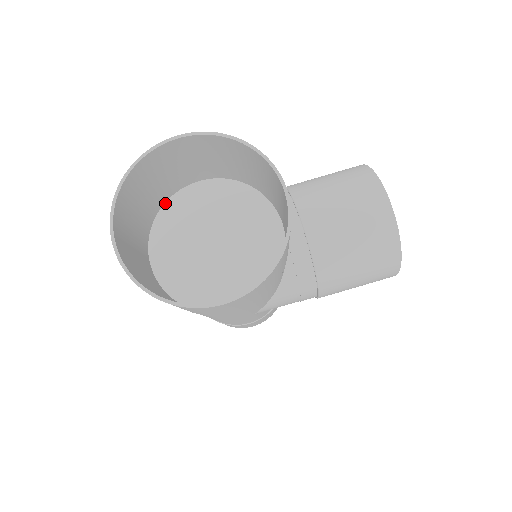
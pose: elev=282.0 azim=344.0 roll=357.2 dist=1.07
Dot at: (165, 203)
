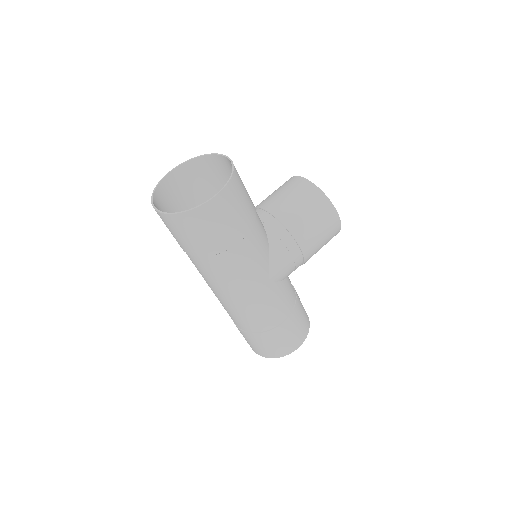
Dot at: occluded
